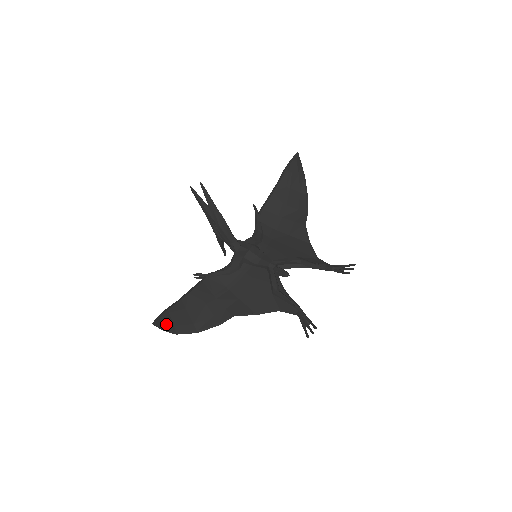
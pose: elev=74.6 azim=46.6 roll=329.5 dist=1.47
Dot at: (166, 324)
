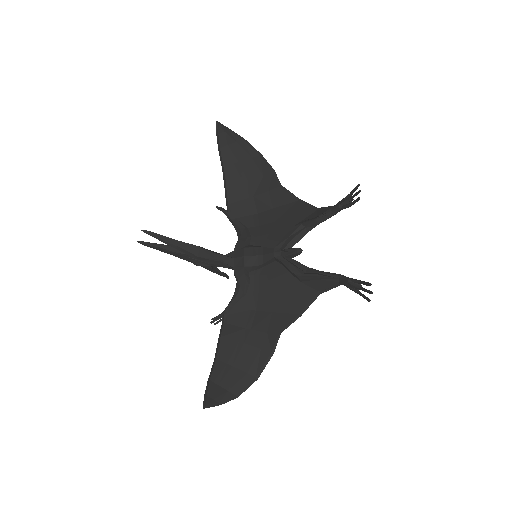
Dot at: (219, 396)
